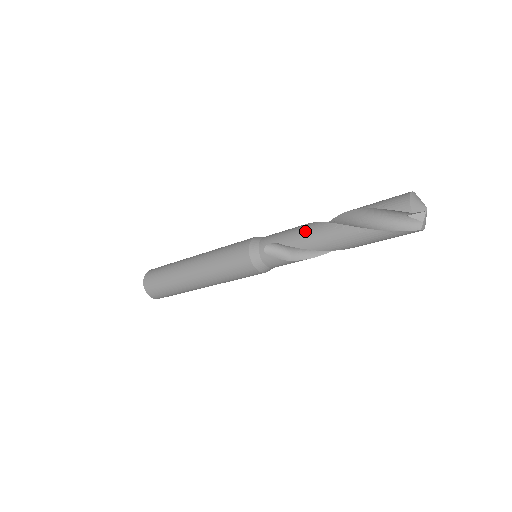
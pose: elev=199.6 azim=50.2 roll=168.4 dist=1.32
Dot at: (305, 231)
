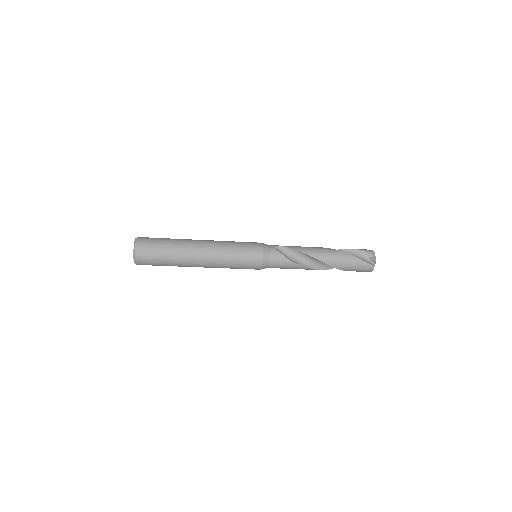
Dot at: (307, 247)
